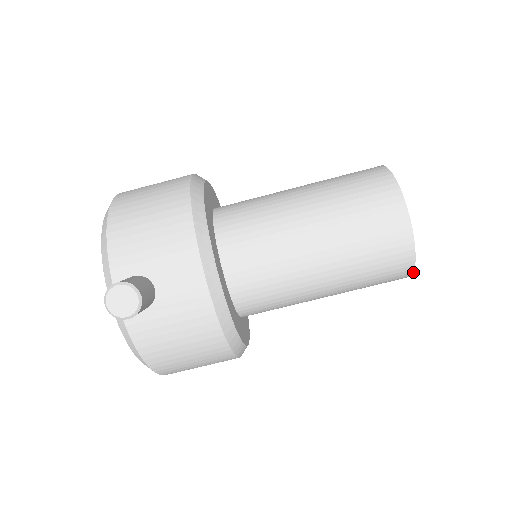
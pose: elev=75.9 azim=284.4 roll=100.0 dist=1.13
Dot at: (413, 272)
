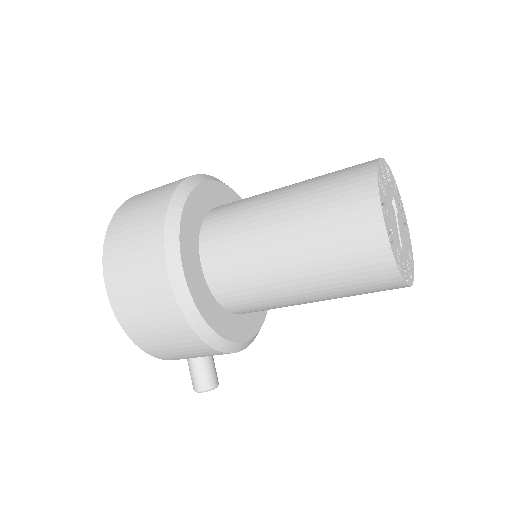
Dot at: occluded
